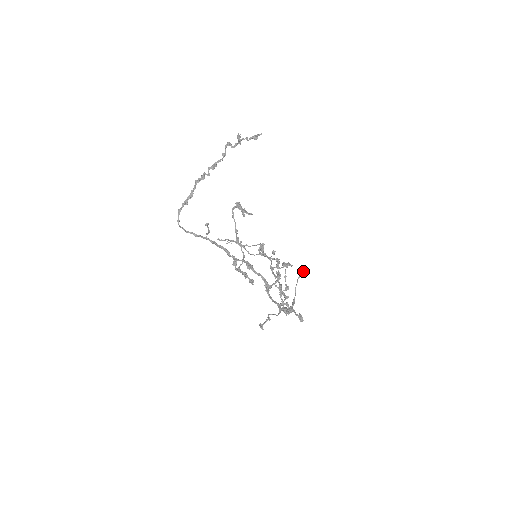
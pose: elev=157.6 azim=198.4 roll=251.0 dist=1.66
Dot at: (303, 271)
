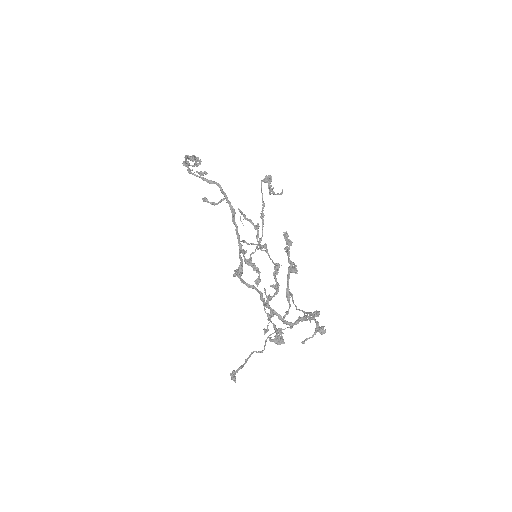
Dot at: (291, 293)
